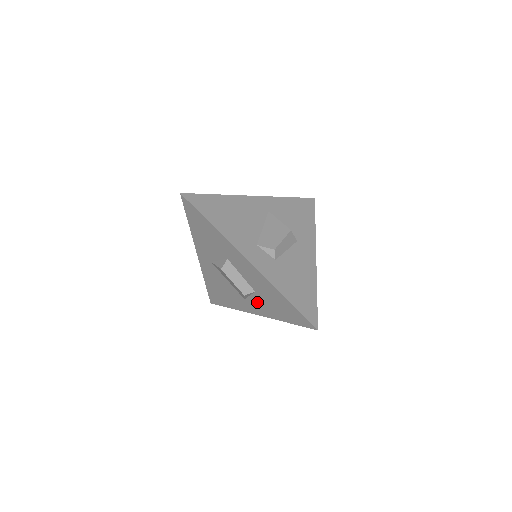
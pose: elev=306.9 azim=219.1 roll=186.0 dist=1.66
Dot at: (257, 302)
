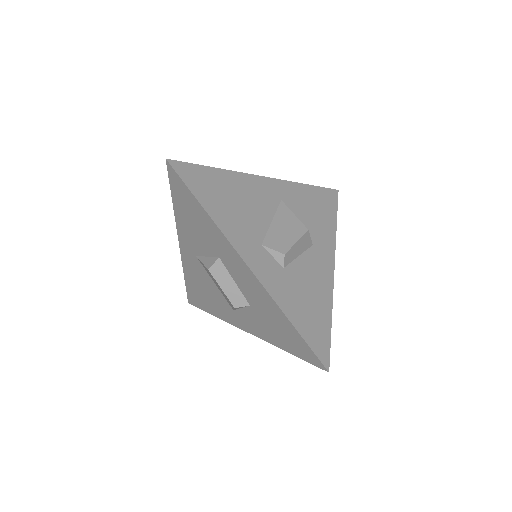
Dot at: (250, 318)
